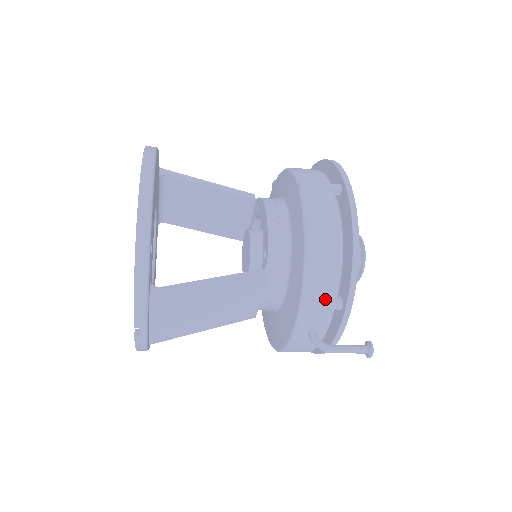
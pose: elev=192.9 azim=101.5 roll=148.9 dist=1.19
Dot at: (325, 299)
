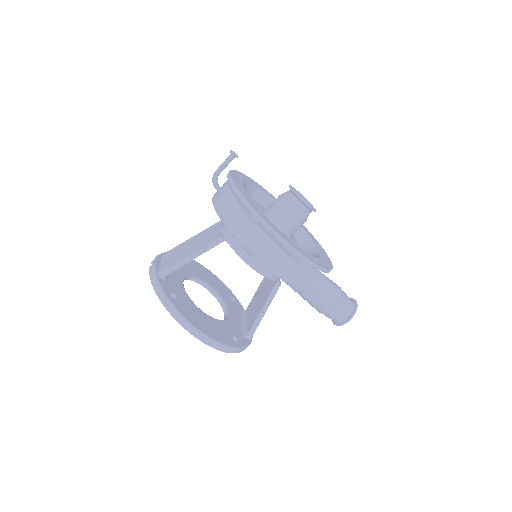
Dot at: occluded
